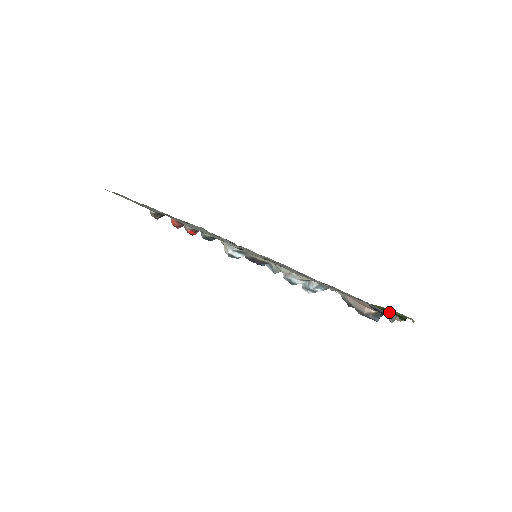
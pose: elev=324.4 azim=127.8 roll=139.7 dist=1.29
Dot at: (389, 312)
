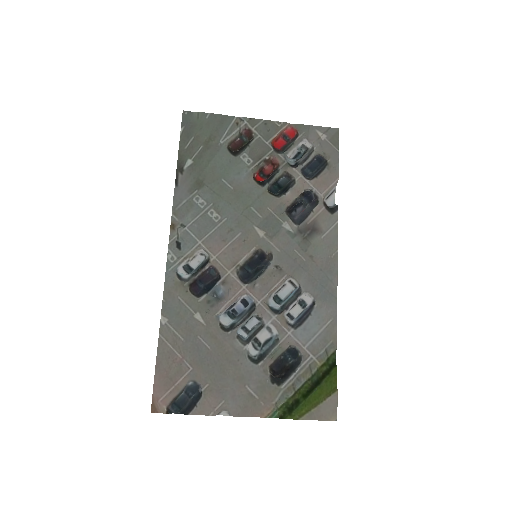
Dot at: (302, 396)
